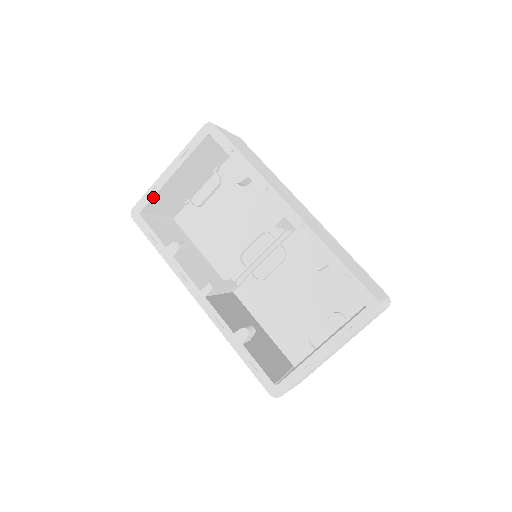
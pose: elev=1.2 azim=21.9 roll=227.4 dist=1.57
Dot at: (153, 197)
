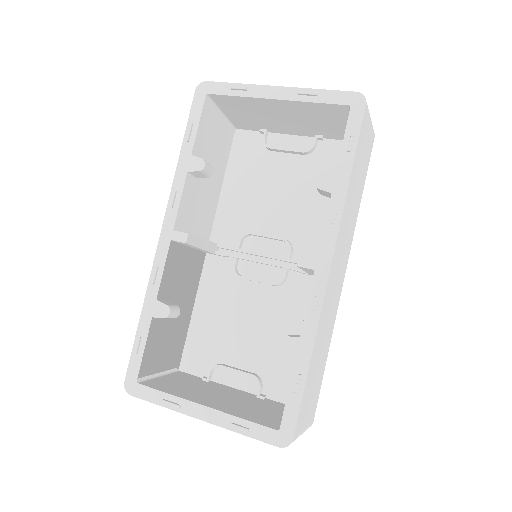
Dot at: (235, 96)
